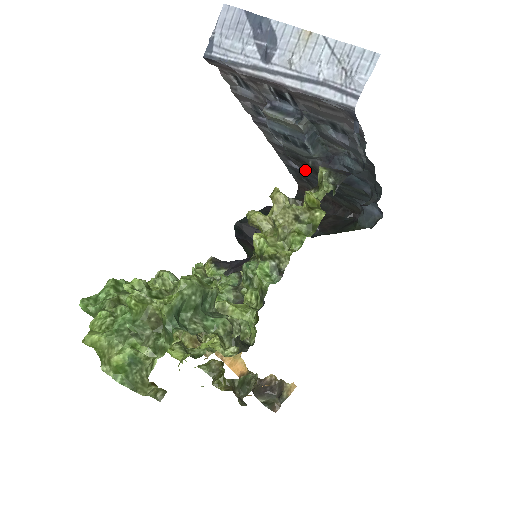
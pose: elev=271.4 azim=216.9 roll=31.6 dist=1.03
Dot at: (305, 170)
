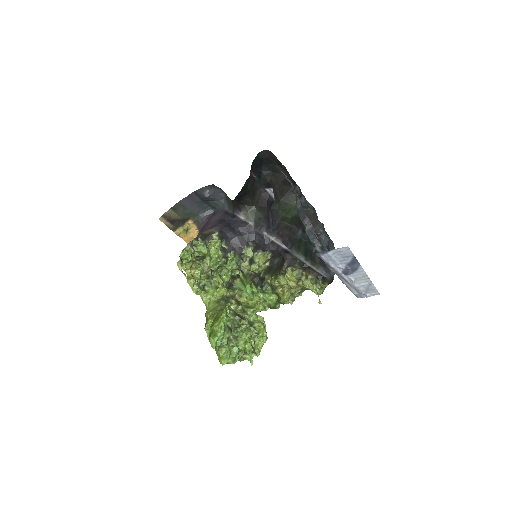
Dot at: occluded
